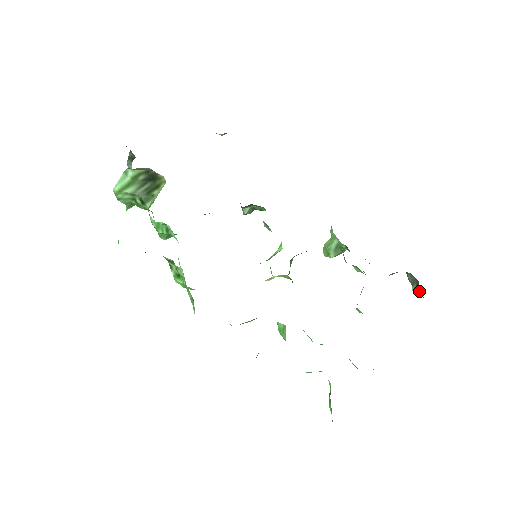
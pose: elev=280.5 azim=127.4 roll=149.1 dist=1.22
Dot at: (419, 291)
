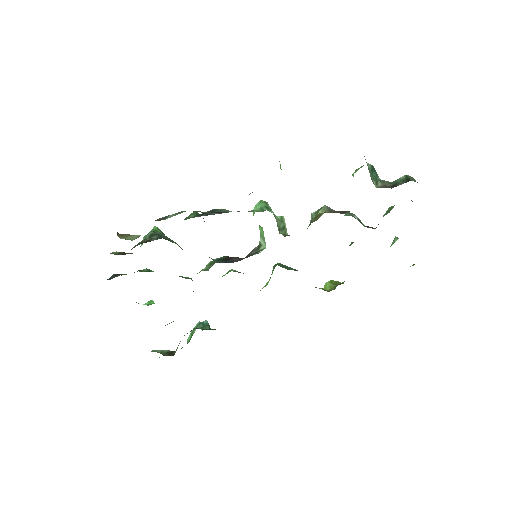
Dot at: occluded
